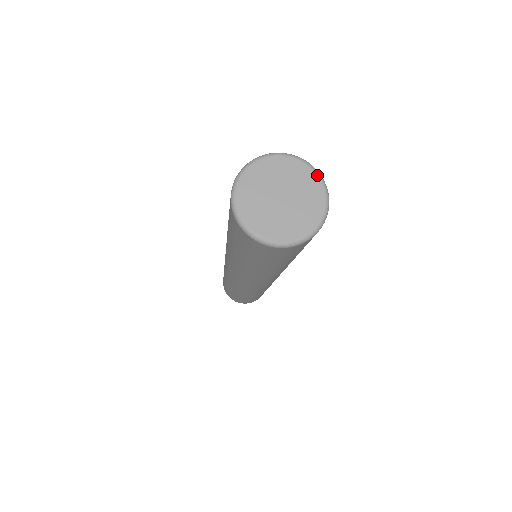
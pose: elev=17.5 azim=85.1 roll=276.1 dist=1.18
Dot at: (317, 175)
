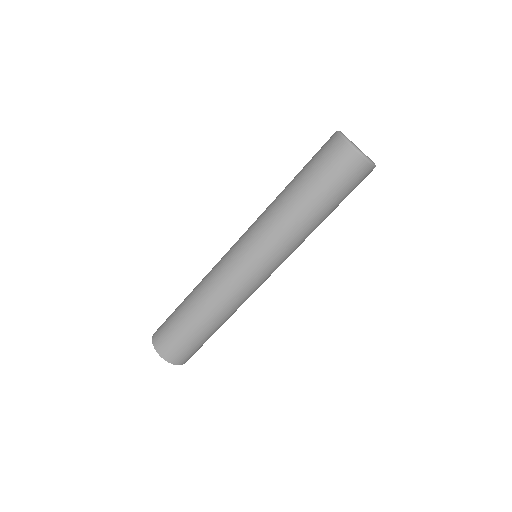
Dot at: (367, 156)
